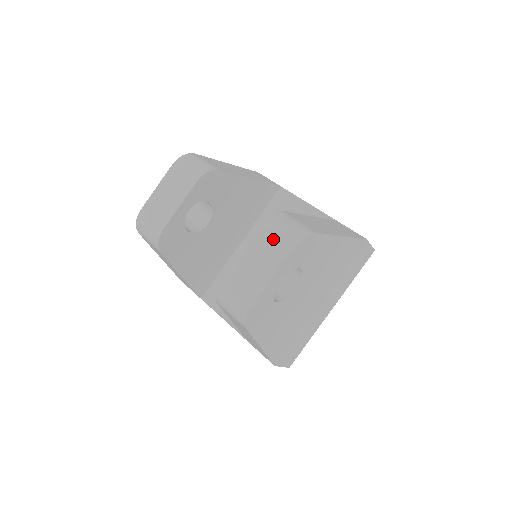
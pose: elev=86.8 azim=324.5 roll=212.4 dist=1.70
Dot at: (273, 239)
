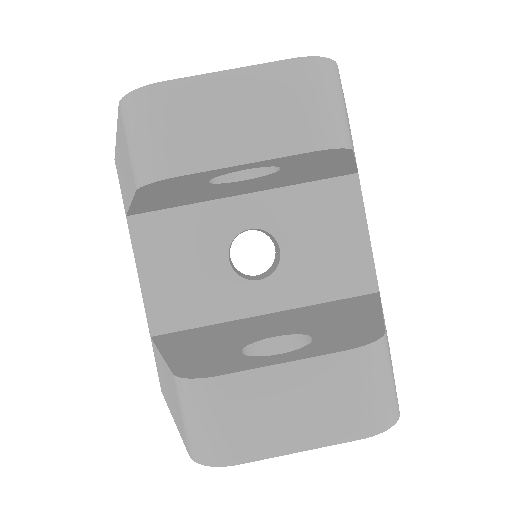
Dot at: (349, 395)
